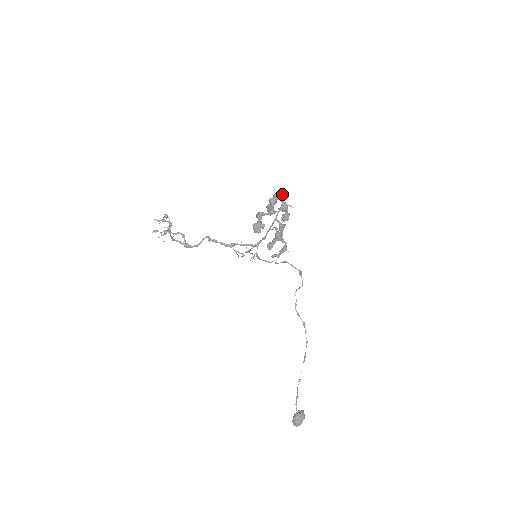
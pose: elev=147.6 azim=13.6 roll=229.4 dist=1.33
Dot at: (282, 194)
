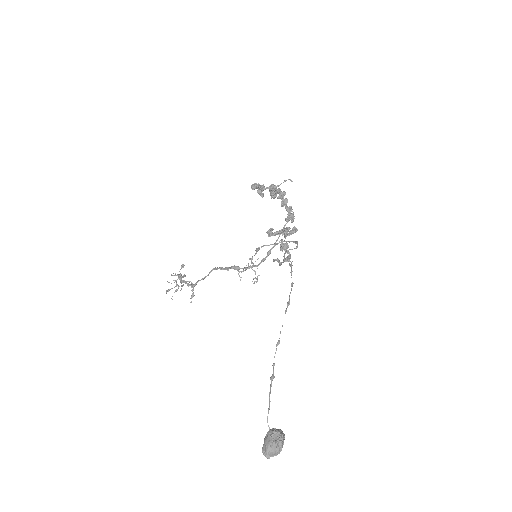
Dot at: (290, 206)
